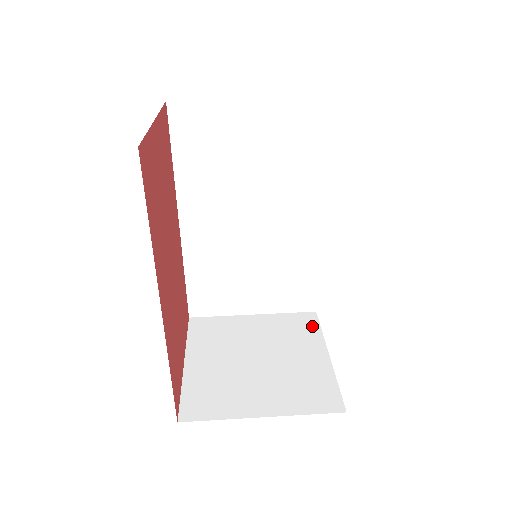
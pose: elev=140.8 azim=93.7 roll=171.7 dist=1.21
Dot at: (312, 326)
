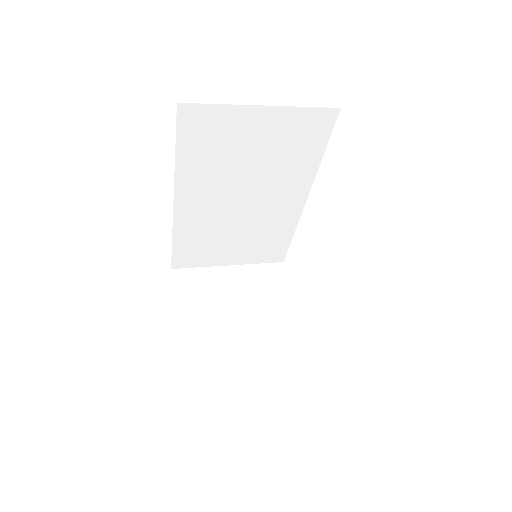
Dot at: (281, 279)
